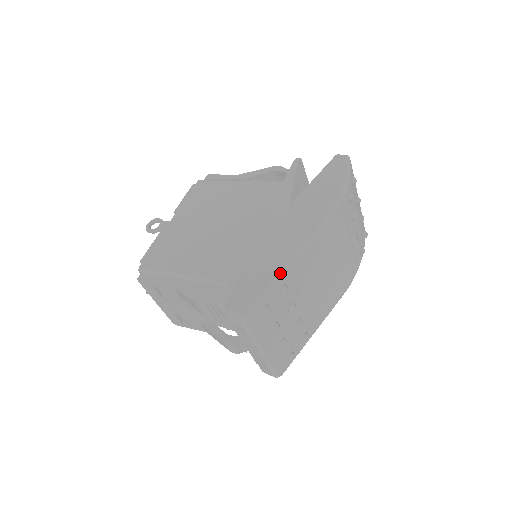
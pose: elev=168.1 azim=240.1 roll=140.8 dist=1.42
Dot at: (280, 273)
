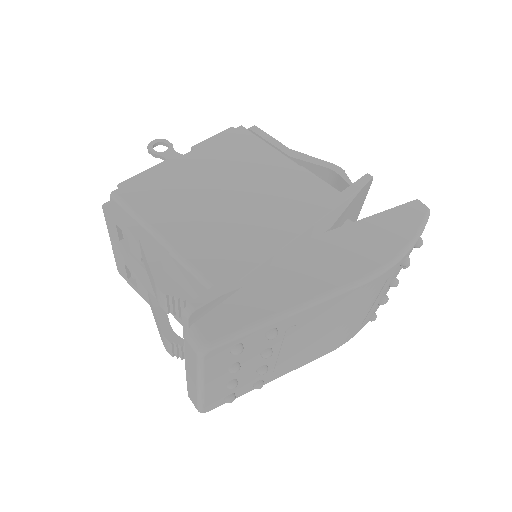
Dot at: (280, 314)
